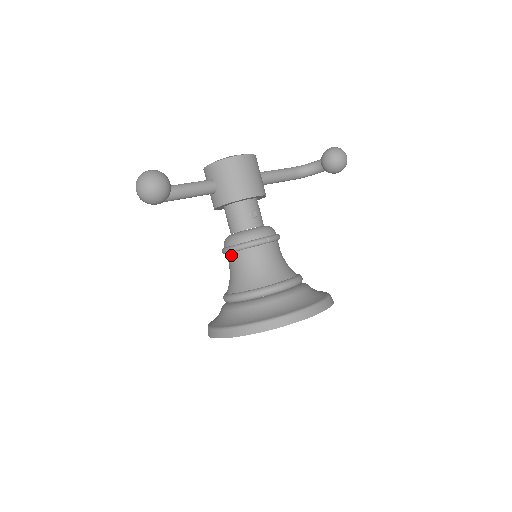
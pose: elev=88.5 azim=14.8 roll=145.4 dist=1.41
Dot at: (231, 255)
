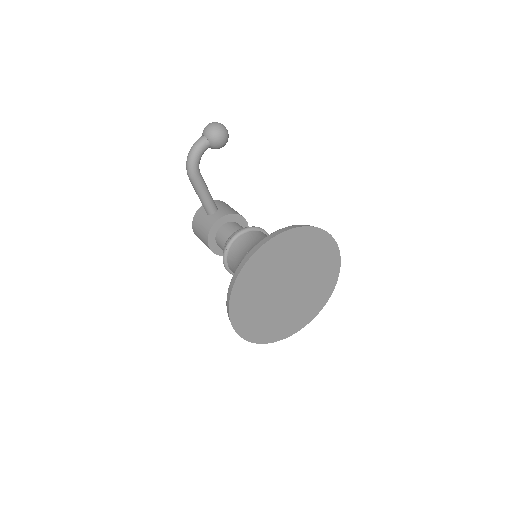
Dot at: (243, 236)
